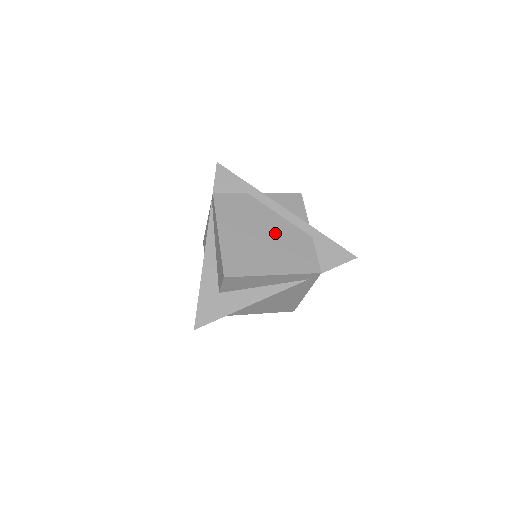
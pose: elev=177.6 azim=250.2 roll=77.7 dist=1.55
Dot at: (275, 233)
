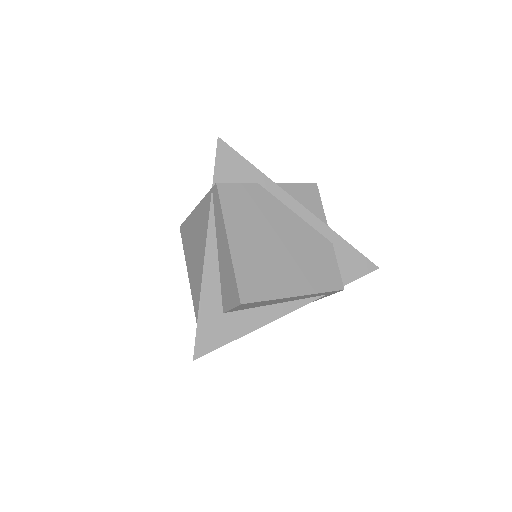
Dot at: (293, 239)
